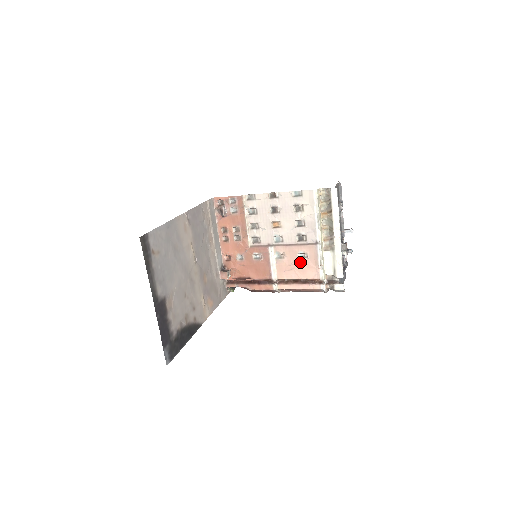
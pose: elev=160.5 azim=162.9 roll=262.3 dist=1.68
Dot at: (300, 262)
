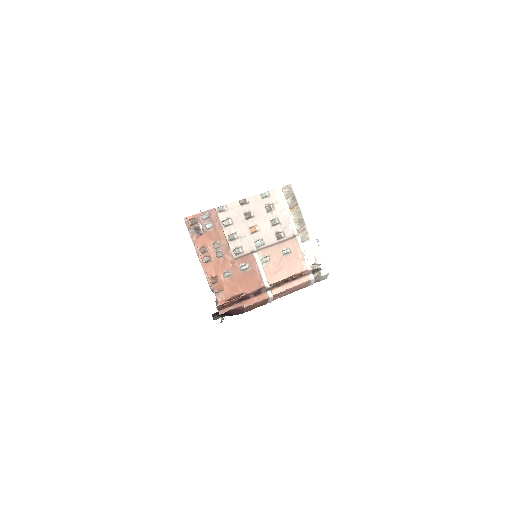
Dot at: (286, 259)
